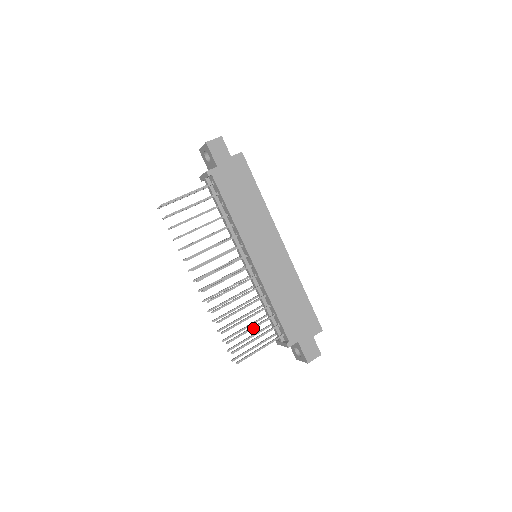
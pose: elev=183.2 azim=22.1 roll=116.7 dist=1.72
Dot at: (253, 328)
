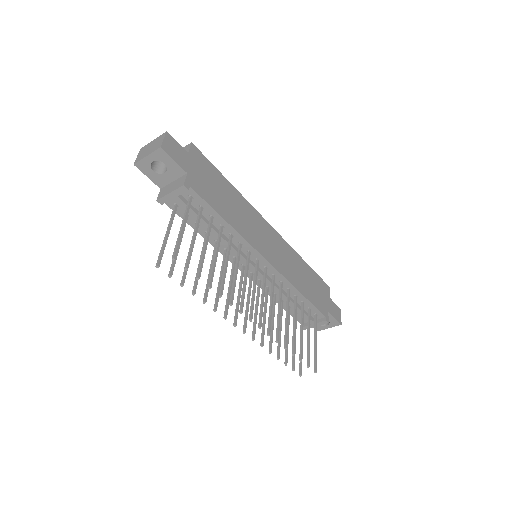
Dot at: occluded
